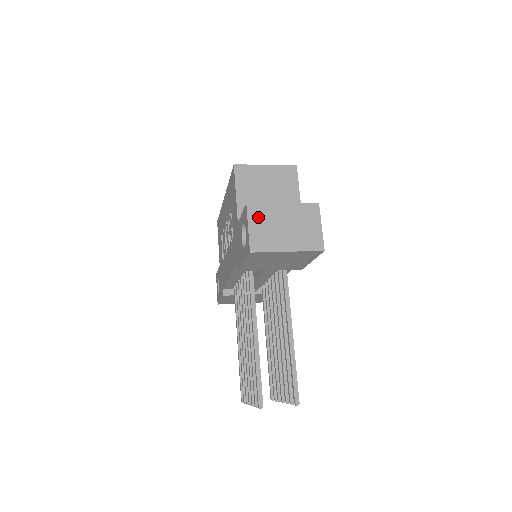
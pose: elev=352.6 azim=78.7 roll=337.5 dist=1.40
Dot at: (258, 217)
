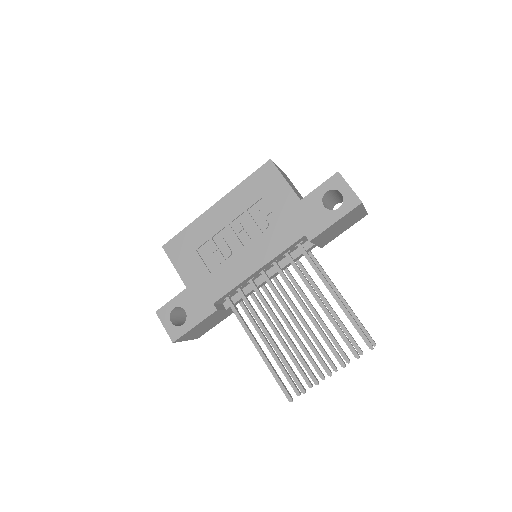
Dot at: occluded
